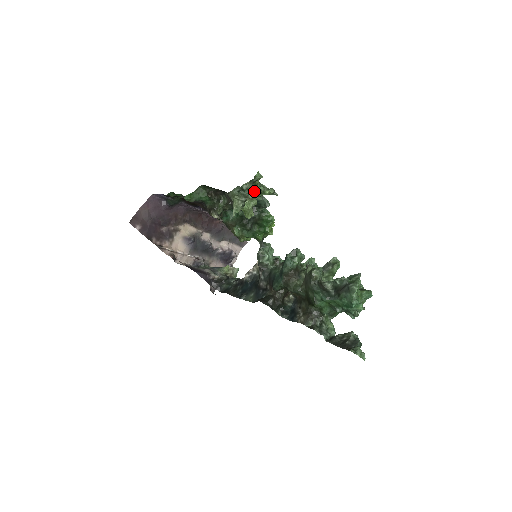
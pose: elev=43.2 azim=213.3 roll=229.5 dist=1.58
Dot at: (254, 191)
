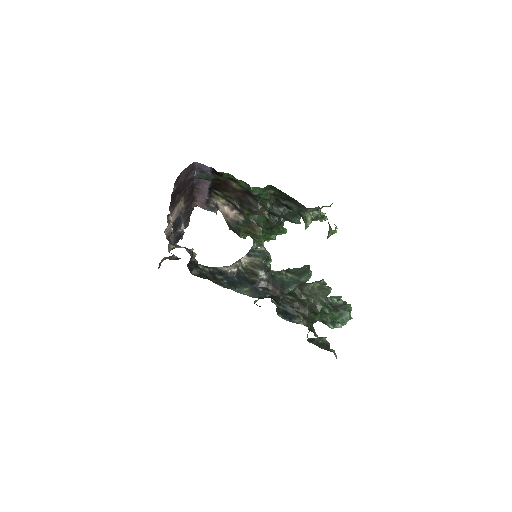
Dot at: (321, 214)
